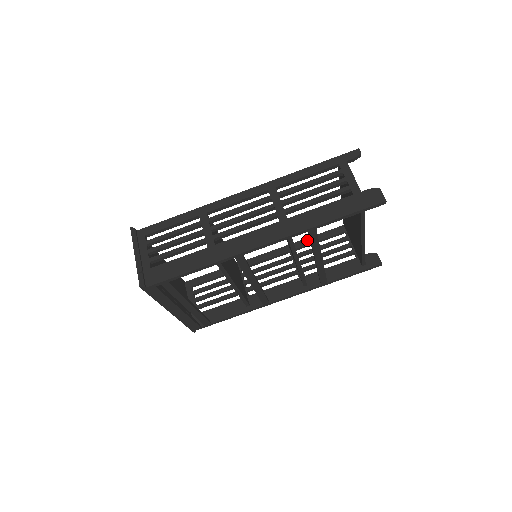
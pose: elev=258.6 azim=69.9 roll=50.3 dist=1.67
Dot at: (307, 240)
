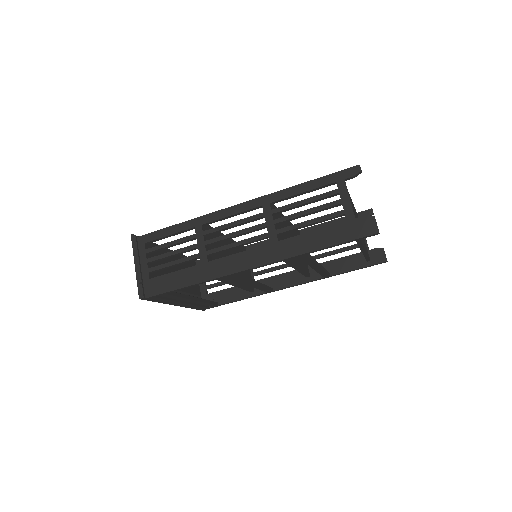
Dot at: (315, 227)
